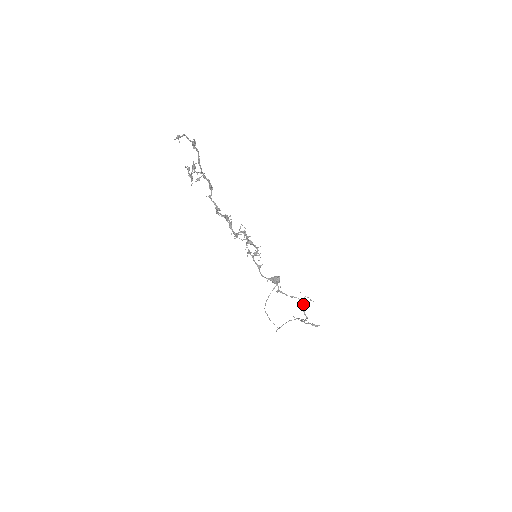
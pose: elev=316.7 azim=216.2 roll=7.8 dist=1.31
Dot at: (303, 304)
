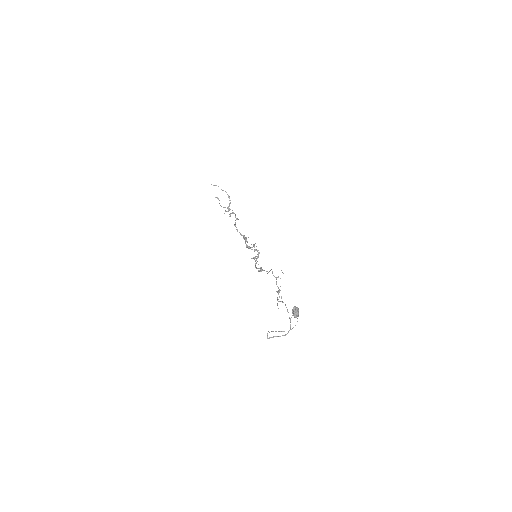
Dot at: (272, 273)
